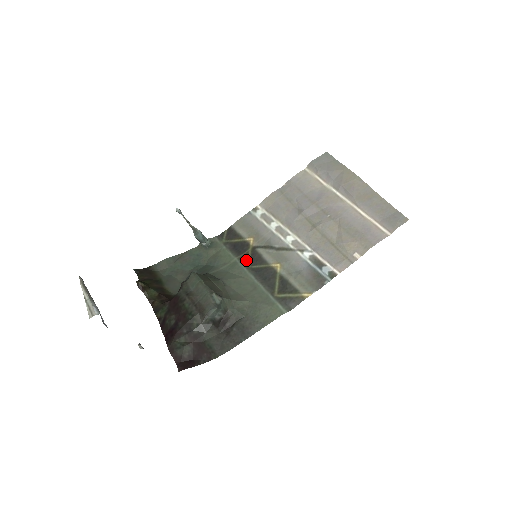
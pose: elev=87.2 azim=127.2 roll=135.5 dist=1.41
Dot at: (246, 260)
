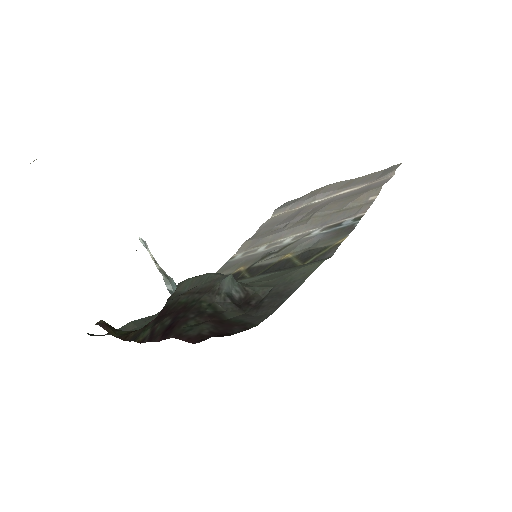
Dot at: (244, 278)
